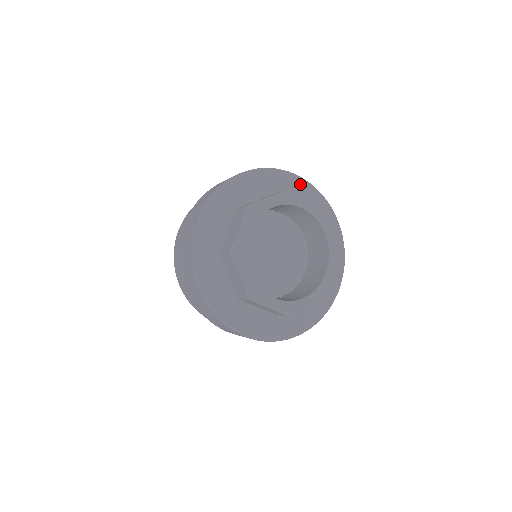
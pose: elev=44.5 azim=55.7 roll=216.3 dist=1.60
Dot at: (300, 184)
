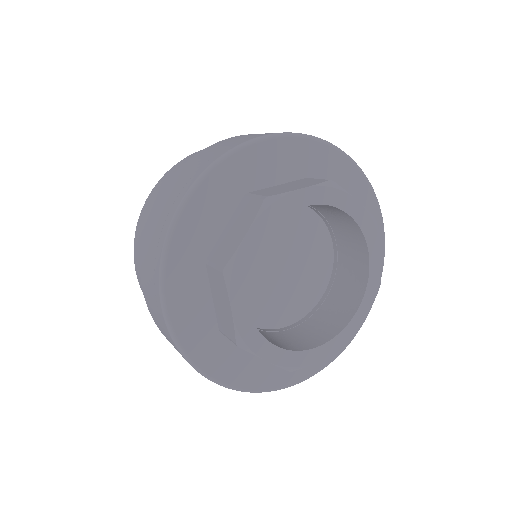
Dot at: occluded
